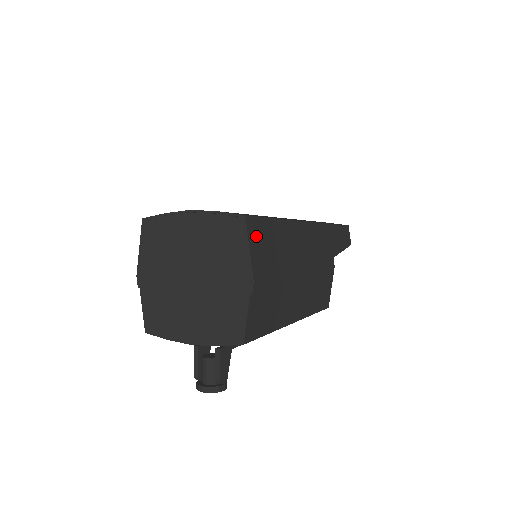
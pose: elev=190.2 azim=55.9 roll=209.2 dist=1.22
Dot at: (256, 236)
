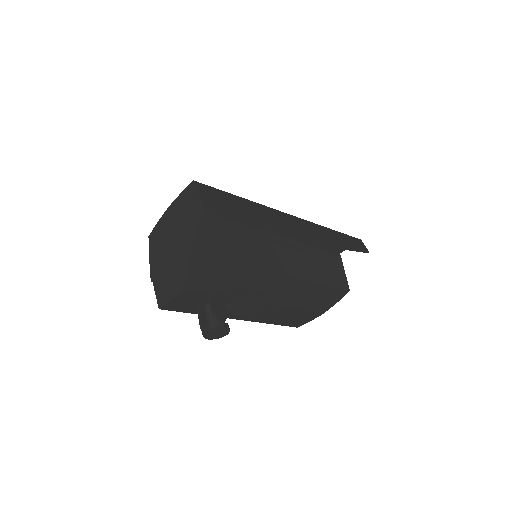
Dot at: (208, 194)
